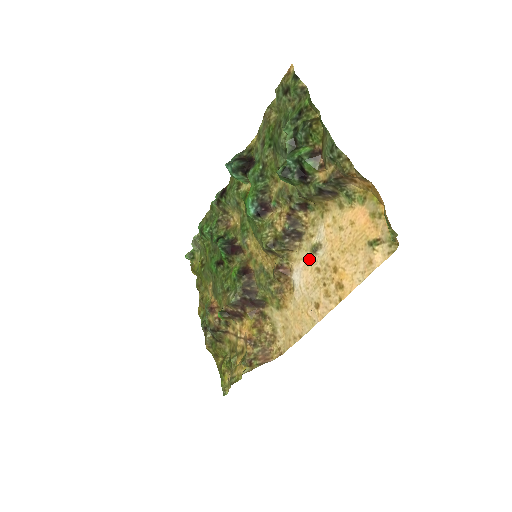
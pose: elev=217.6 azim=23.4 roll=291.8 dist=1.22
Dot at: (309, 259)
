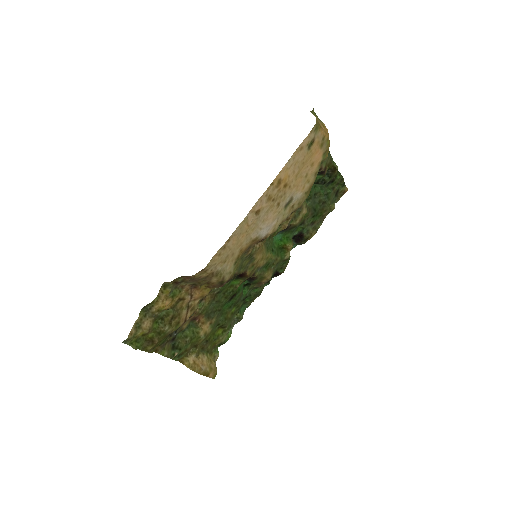
Dot at: (280, 213)
